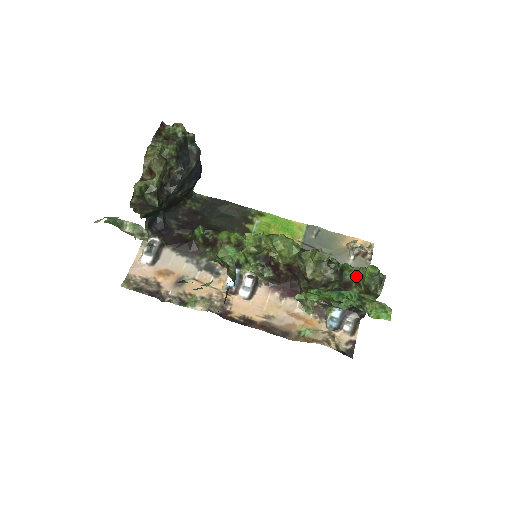
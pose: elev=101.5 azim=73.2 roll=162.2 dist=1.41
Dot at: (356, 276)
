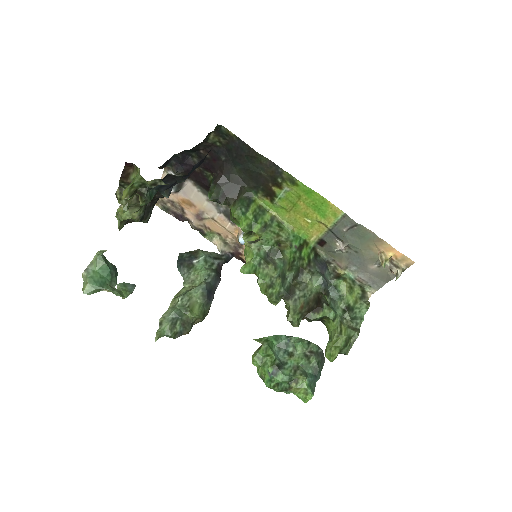
Dot at: (329, 331)
